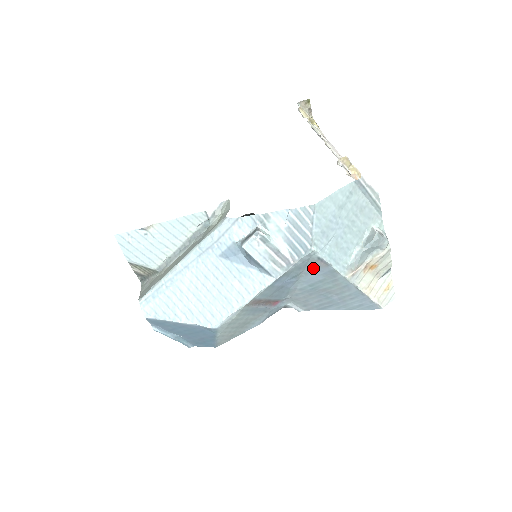
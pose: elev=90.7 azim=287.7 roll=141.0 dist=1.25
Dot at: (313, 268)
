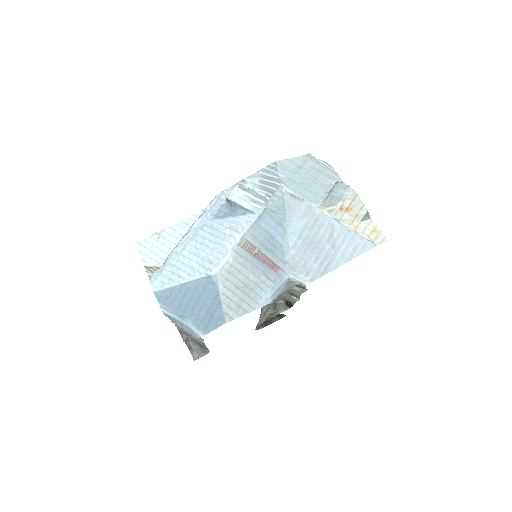
Dot at: (292, 211)
